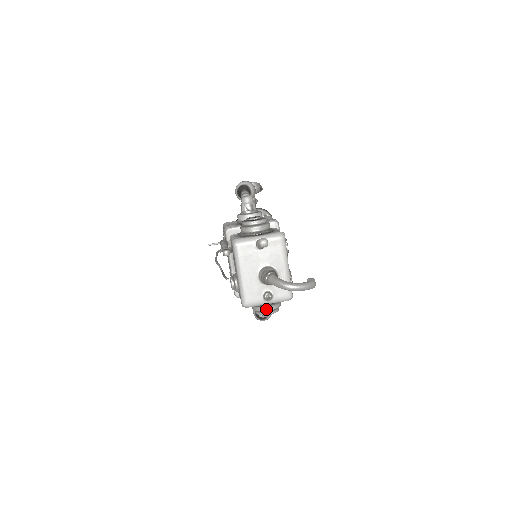
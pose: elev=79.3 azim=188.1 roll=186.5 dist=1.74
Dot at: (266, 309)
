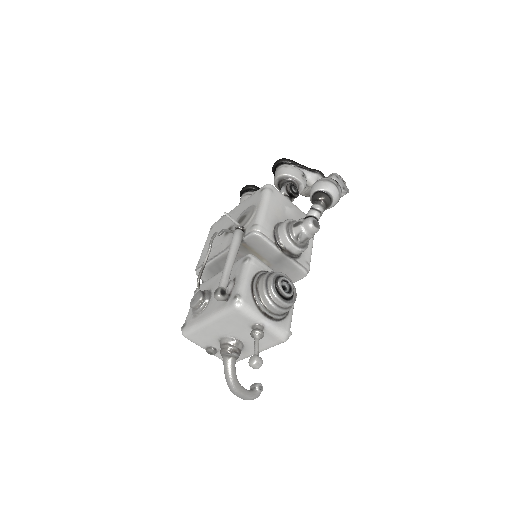
Dot at: occluded
